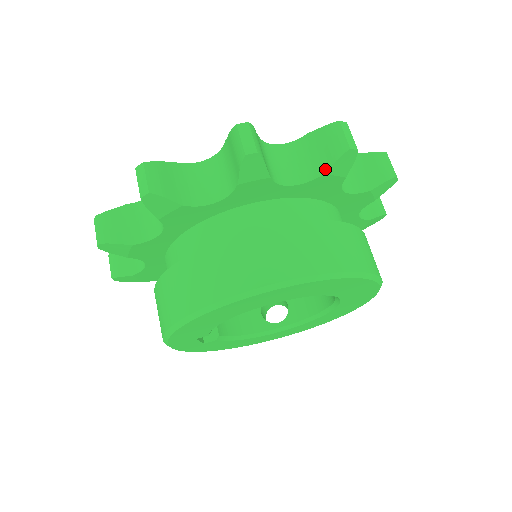
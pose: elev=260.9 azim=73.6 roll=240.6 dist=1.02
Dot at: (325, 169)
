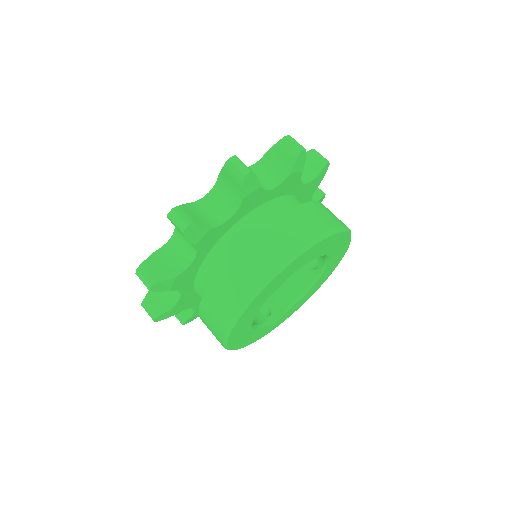
Dot at: (192, 244)
